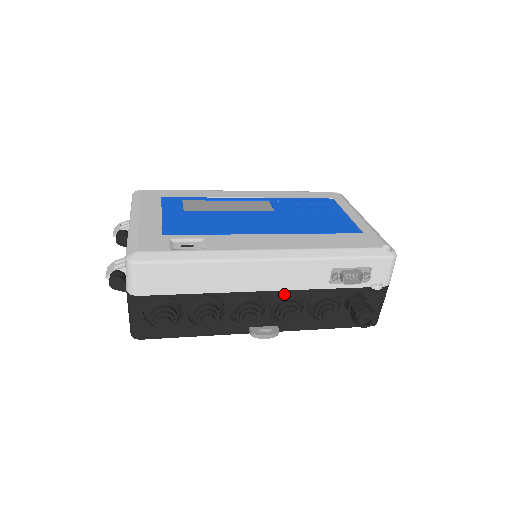
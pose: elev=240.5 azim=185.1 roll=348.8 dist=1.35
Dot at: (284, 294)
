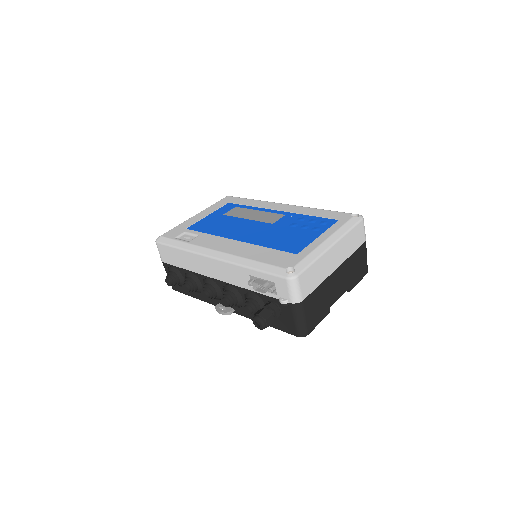
Dot at: (227, 285)
